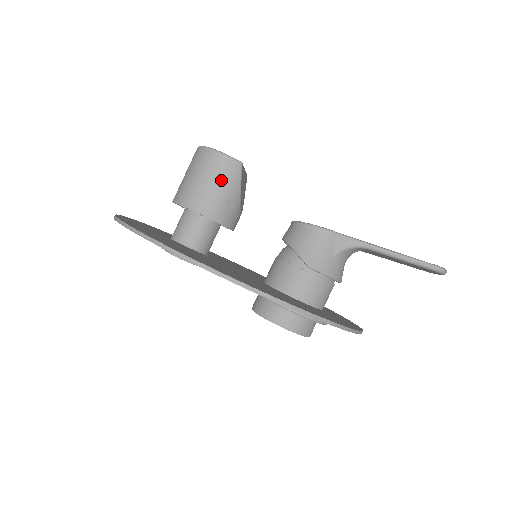
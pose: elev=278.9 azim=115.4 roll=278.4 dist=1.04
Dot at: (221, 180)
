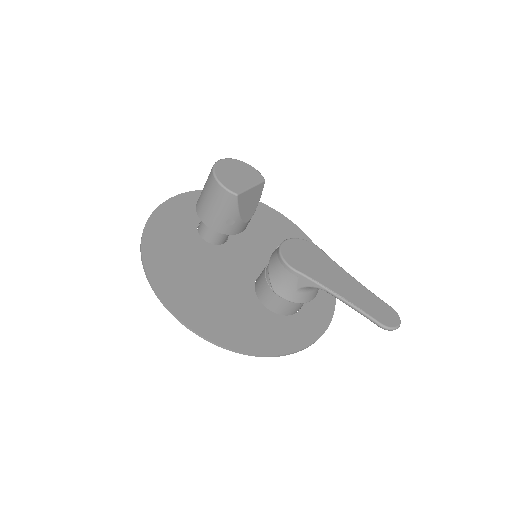
Dot at: (220, 206)
